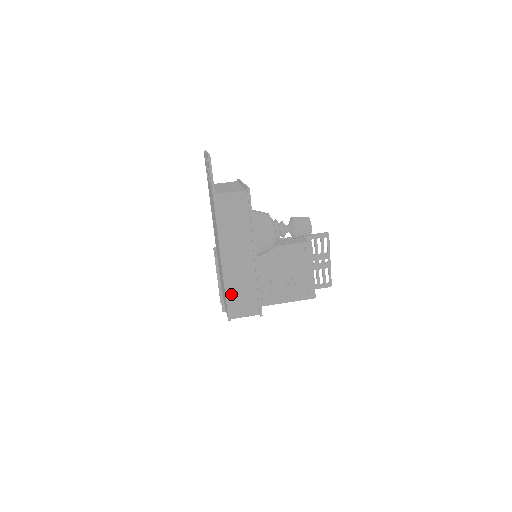
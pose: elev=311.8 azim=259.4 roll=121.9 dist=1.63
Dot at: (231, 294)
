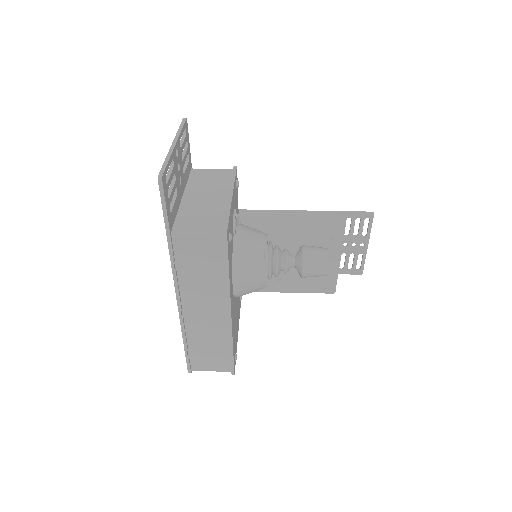
Dot at: (193, 347)
